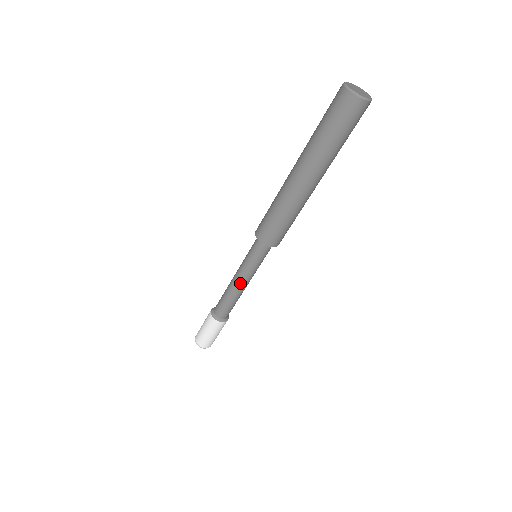
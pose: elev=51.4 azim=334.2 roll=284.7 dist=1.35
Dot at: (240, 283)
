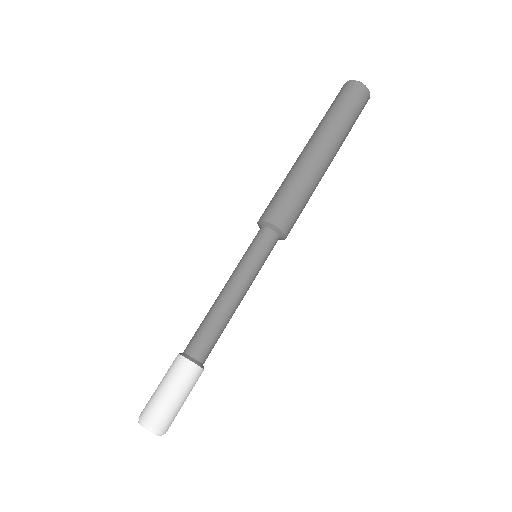
Dot at: (234, 290)
